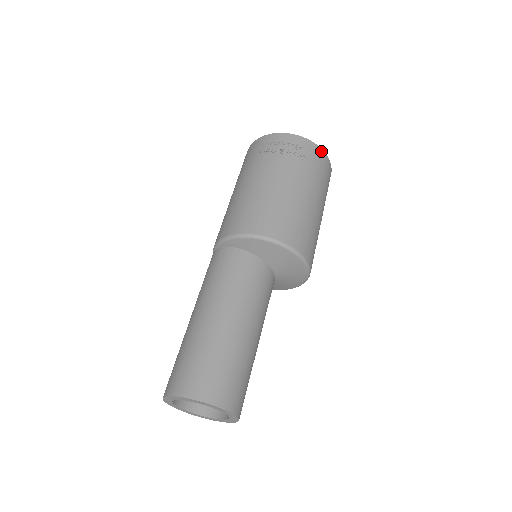
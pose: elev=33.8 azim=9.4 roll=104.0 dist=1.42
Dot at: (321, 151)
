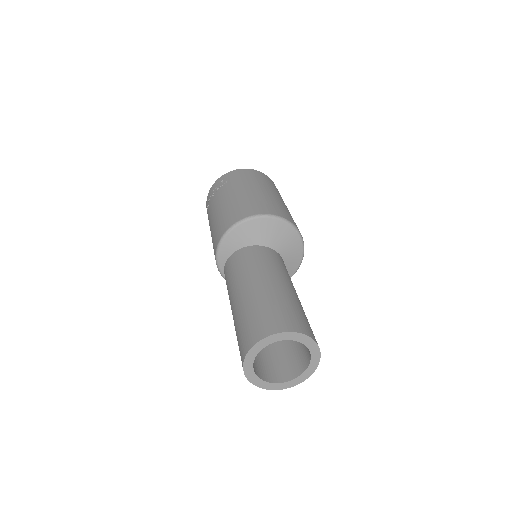
Dot at: (238, 170)
